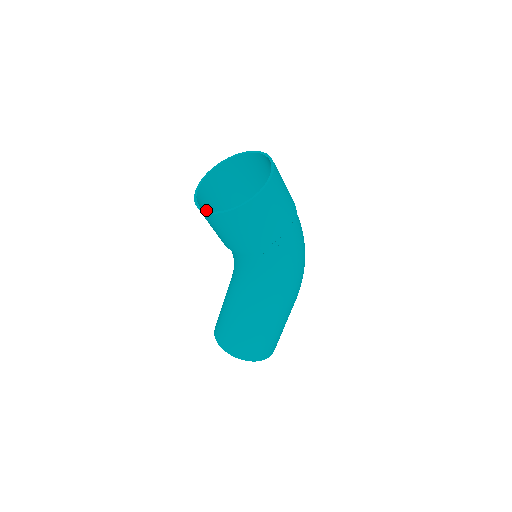
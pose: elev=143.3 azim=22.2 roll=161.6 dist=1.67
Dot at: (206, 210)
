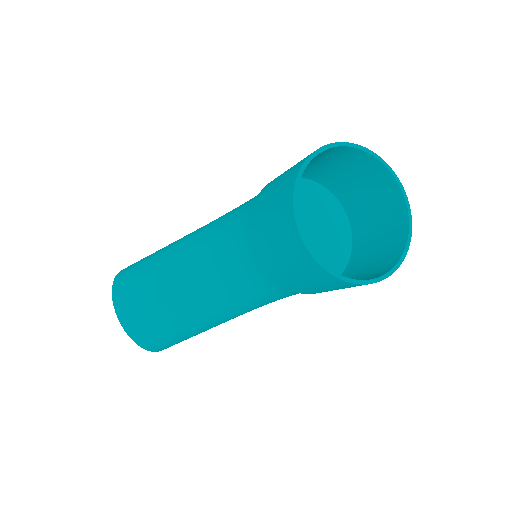
Dot at: occluded
